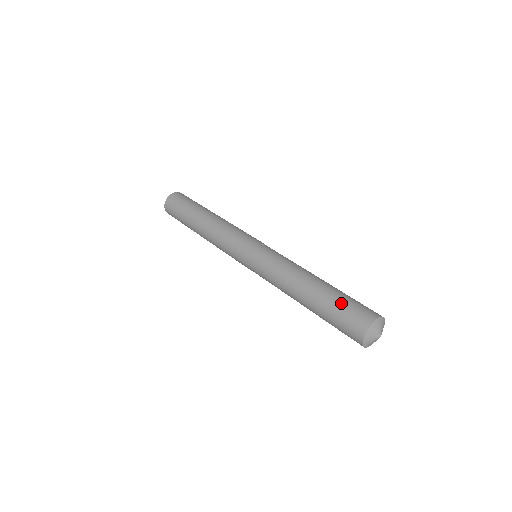
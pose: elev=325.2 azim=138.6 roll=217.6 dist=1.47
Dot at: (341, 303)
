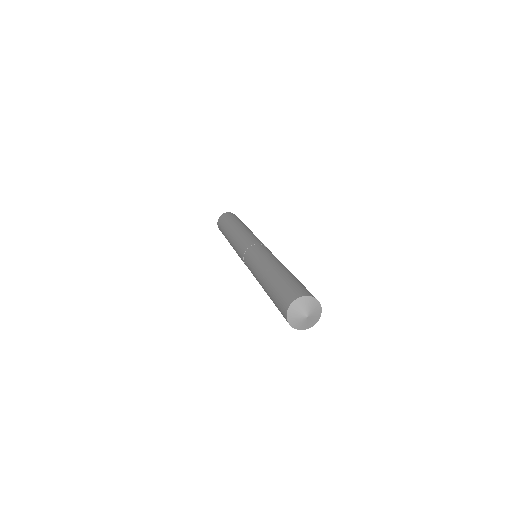
Dot at: (299, 282)
